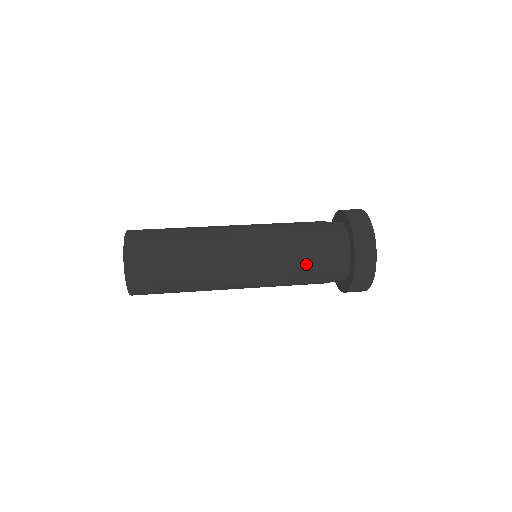
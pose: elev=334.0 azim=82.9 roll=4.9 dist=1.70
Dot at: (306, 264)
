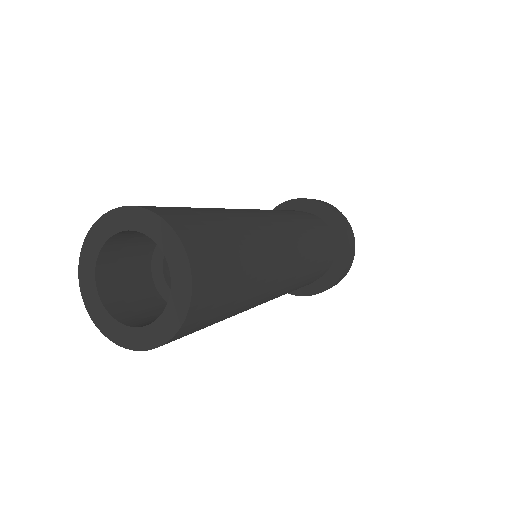
Dot at: (319, 260)
